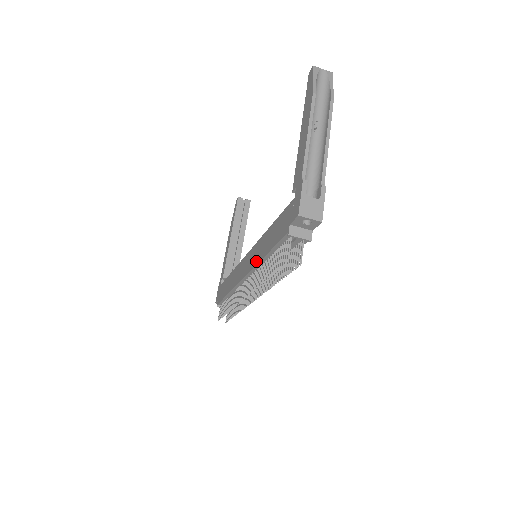
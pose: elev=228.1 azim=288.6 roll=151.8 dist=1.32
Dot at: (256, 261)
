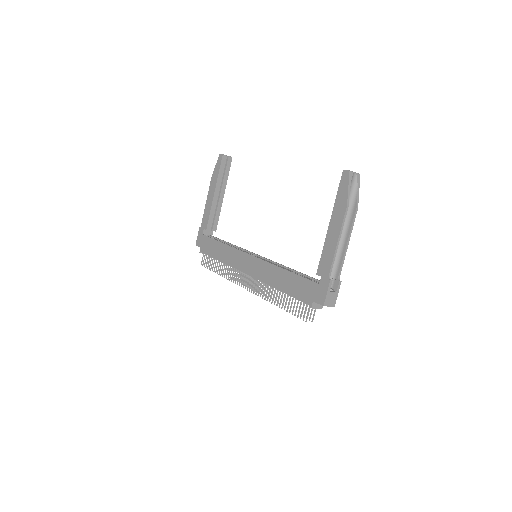
Dot at: (266, 281)
